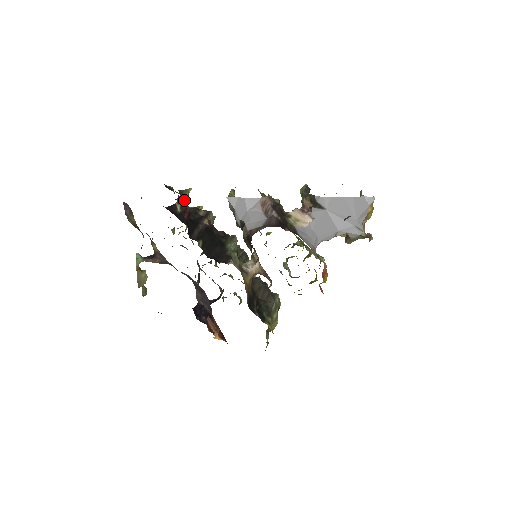
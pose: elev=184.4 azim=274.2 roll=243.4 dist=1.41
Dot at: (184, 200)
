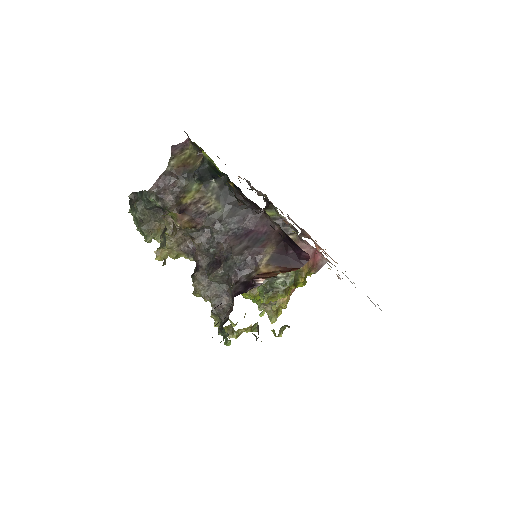
Dot at: occluded
